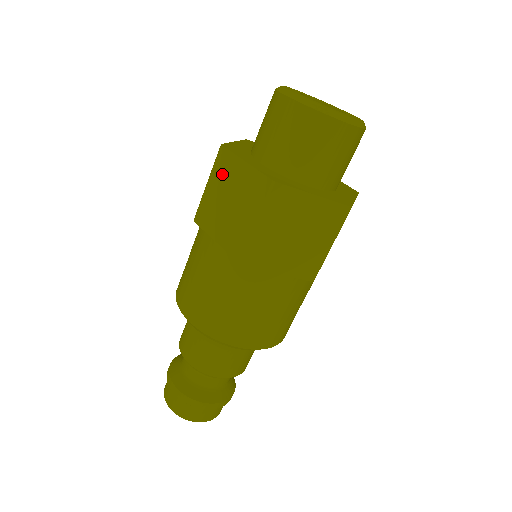
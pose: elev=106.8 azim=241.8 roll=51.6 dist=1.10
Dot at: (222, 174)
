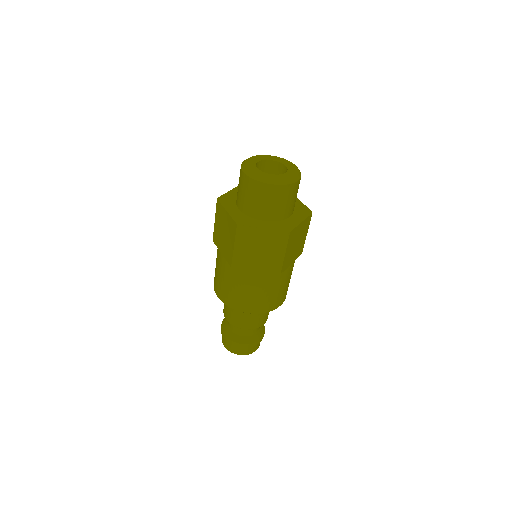
Dot at: (219, 216)
